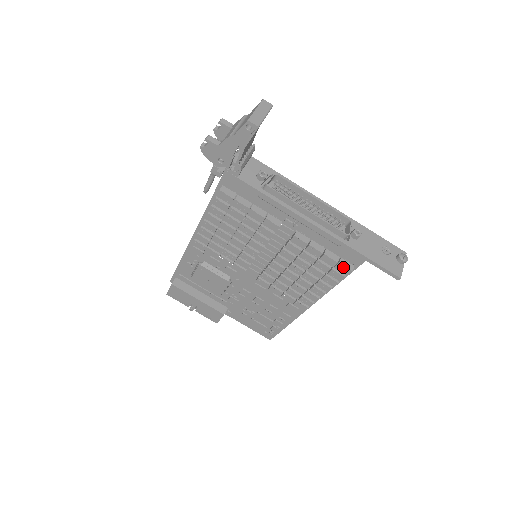
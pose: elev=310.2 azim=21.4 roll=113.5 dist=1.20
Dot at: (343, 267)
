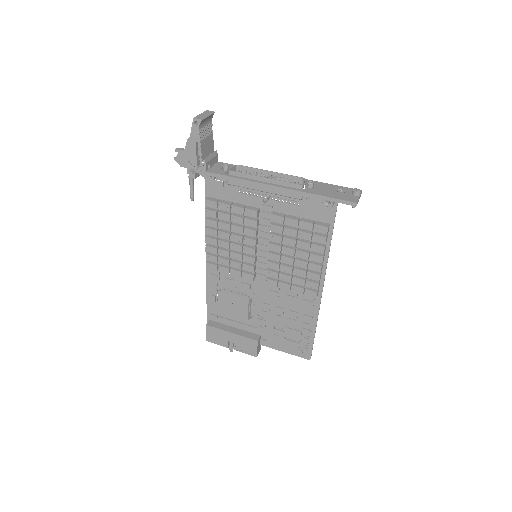
Dot at: (319, 226)
